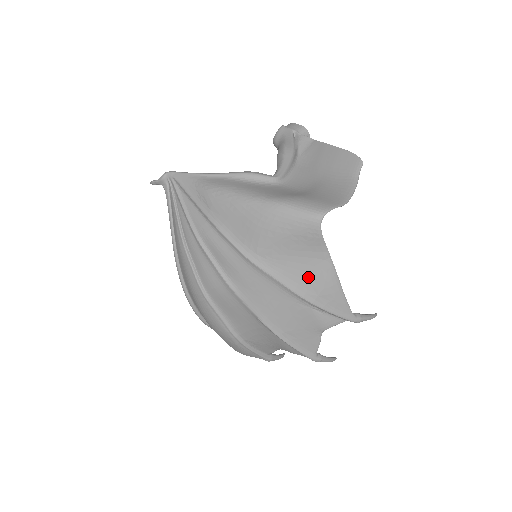
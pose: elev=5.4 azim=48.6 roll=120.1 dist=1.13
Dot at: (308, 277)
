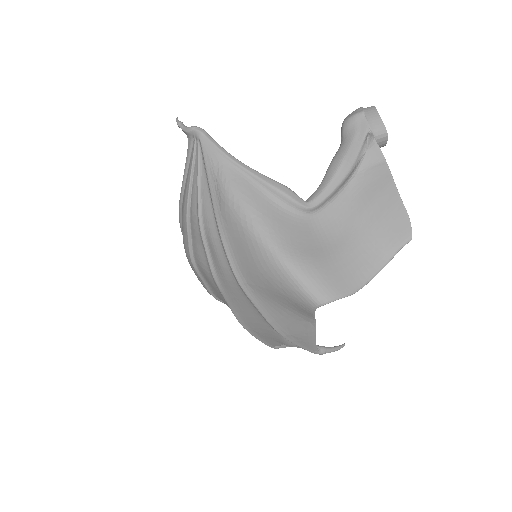
Dot at: (287, 322)
